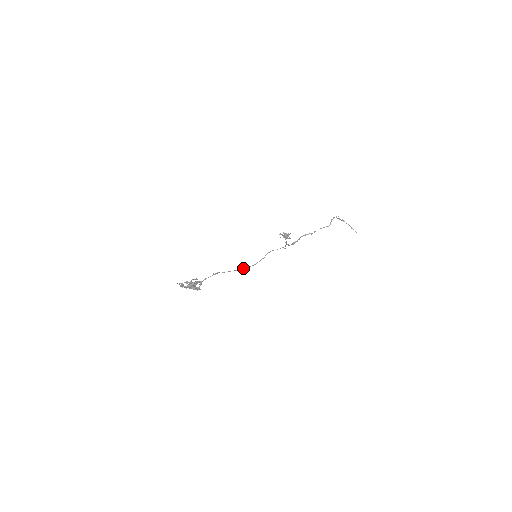
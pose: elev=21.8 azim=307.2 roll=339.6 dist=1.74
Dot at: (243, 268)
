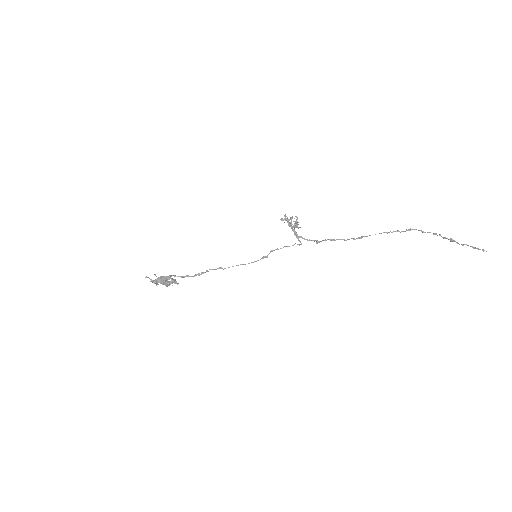
Dot at: (233, 266)
